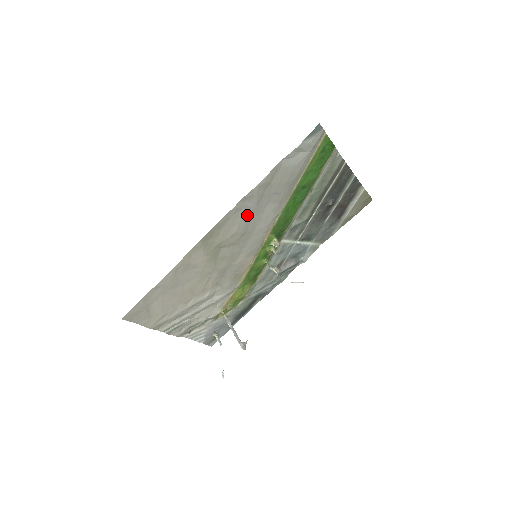
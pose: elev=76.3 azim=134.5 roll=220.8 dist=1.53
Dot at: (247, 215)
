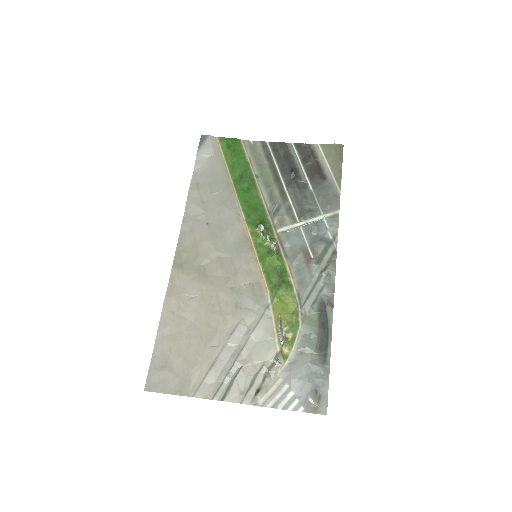
Dot at: (204, 224)
